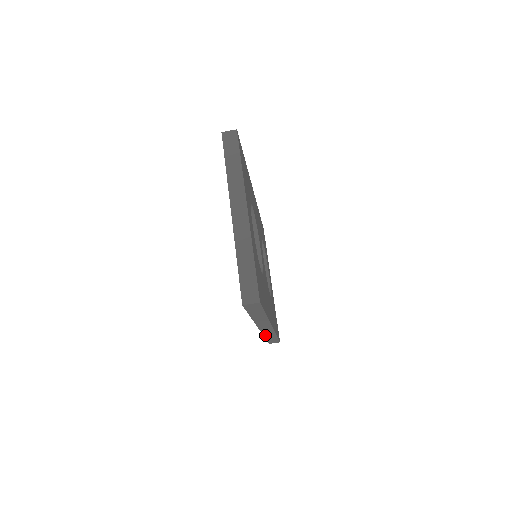
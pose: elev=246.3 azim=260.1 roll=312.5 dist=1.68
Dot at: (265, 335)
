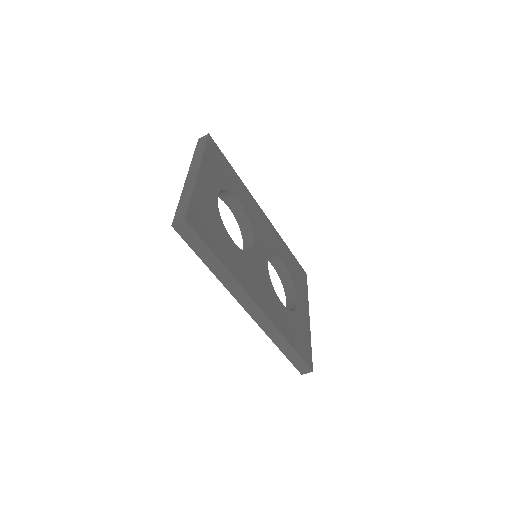
Dot at: (271, 337)
